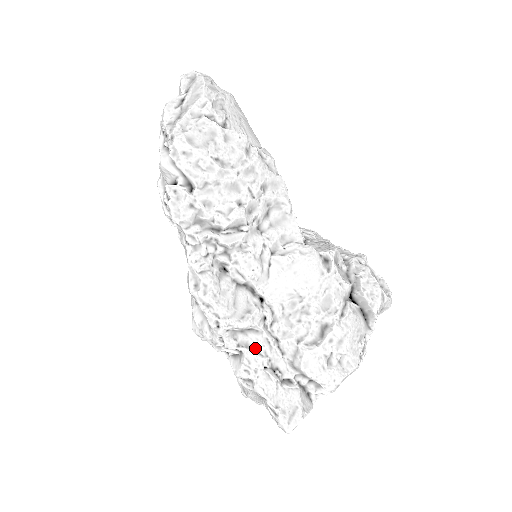
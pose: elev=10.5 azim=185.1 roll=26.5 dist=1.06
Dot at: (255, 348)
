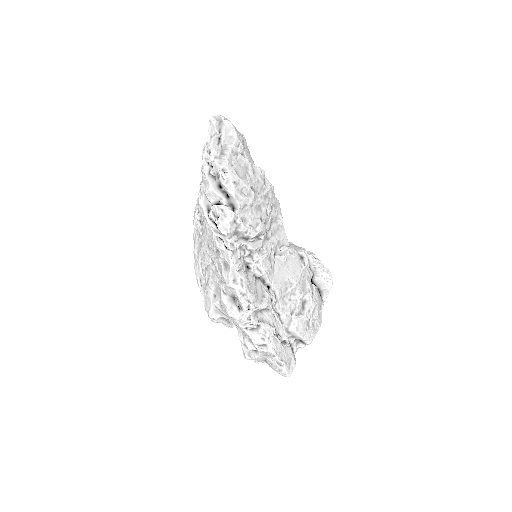
Dot at: (268, 322)
